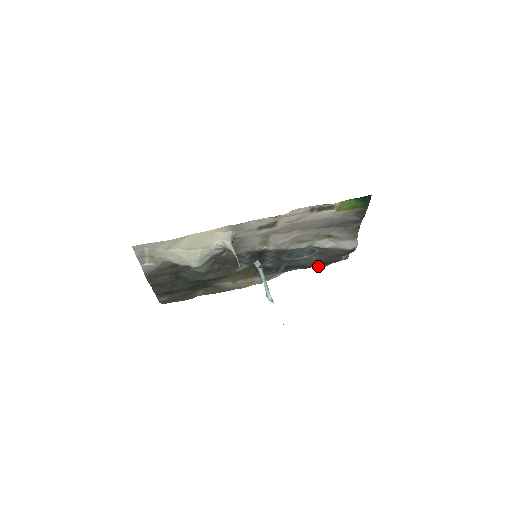
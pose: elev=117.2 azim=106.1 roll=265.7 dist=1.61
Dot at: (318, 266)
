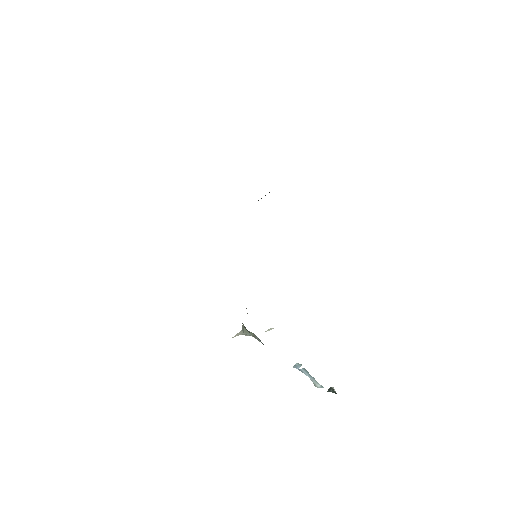
Dot at: occluded
